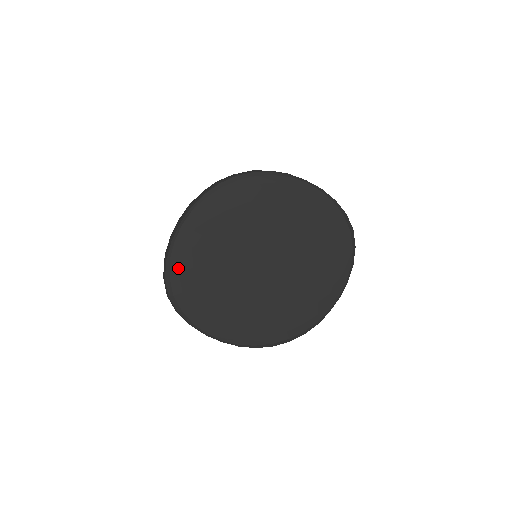
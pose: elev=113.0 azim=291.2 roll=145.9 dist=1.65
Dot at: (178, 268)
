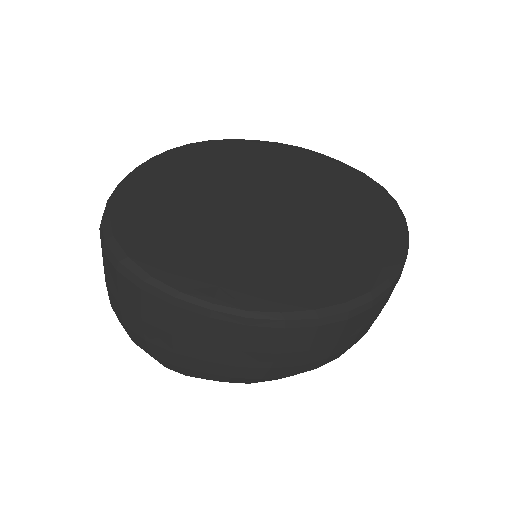
Dot at: (125, 205)
